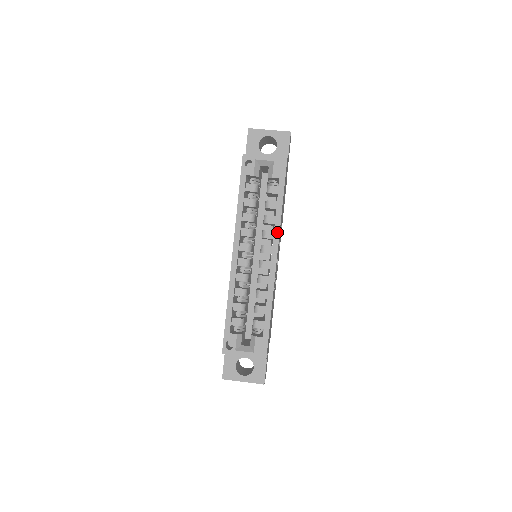
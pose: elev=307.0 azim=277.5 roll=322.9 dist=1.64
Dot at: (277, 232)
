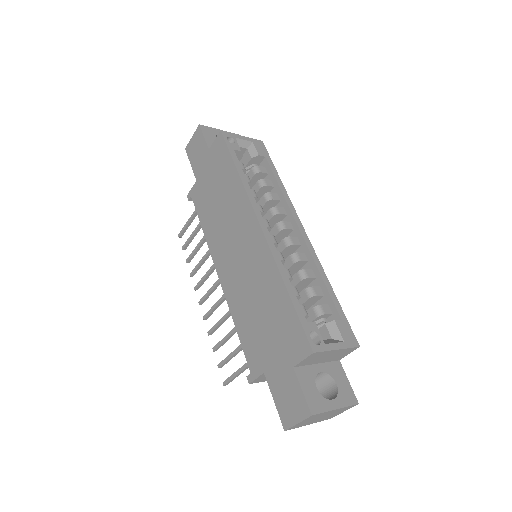
Dot at: (290, 204)
